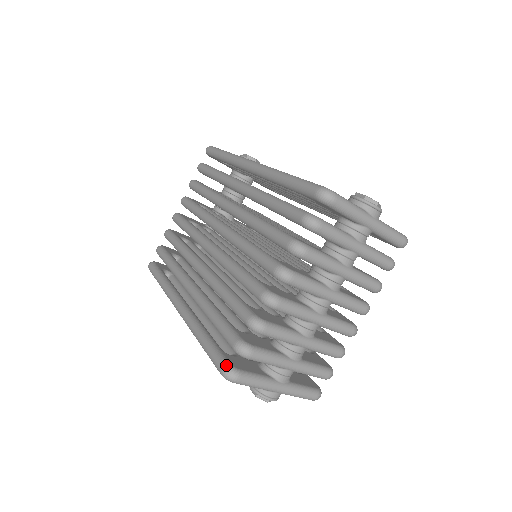
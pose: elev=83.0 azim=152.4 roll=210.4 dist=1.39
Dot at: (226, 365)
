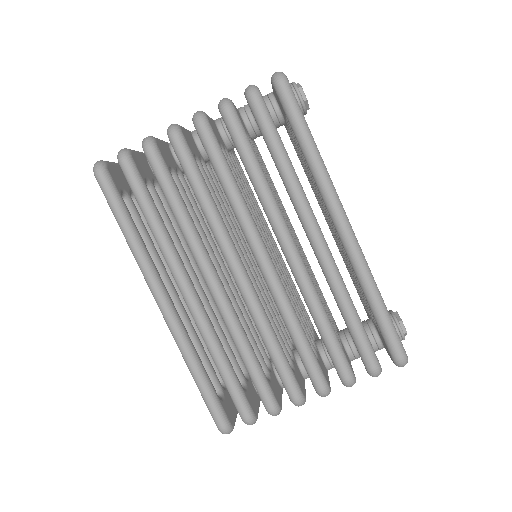
Dot at: (228, 426)
